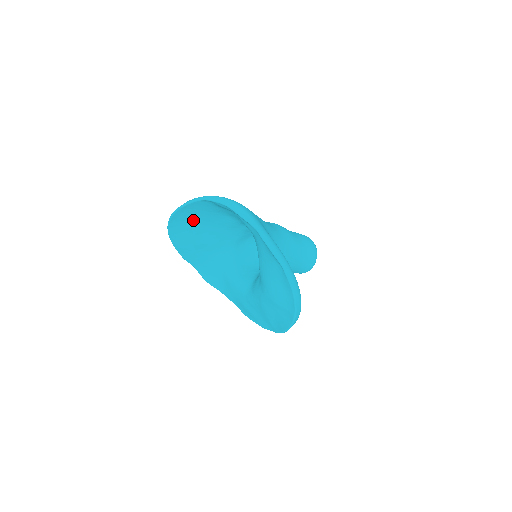
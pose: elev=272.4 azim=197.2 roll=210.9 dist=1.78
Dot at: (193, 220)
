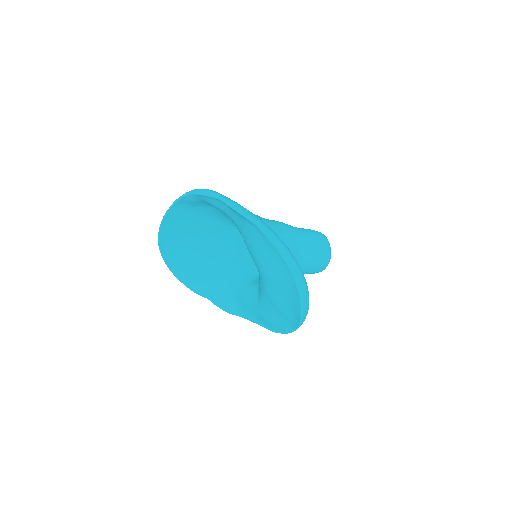
Dot at: (181, 238)
